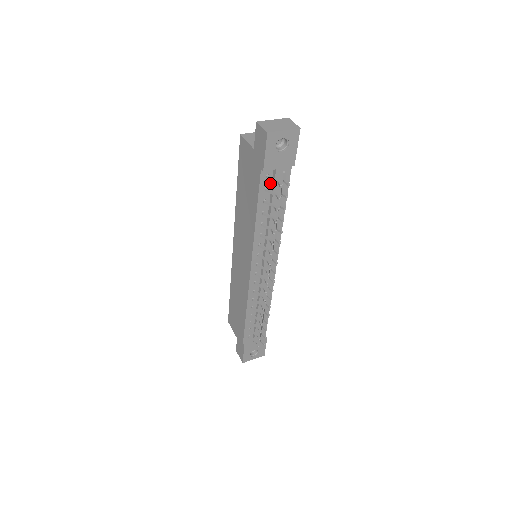
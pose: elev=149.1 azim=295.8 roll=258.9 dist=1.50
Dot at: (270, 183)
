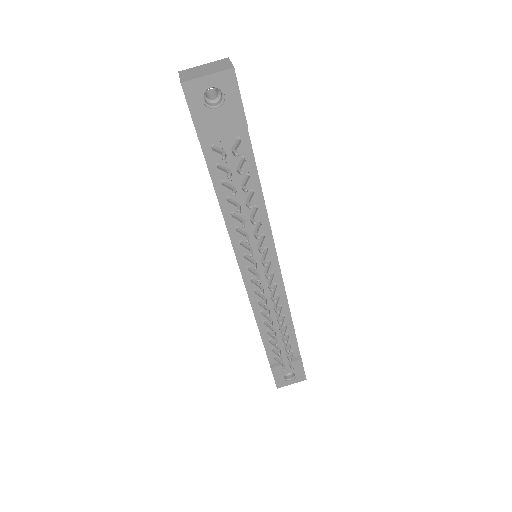
Dot at: occluded
